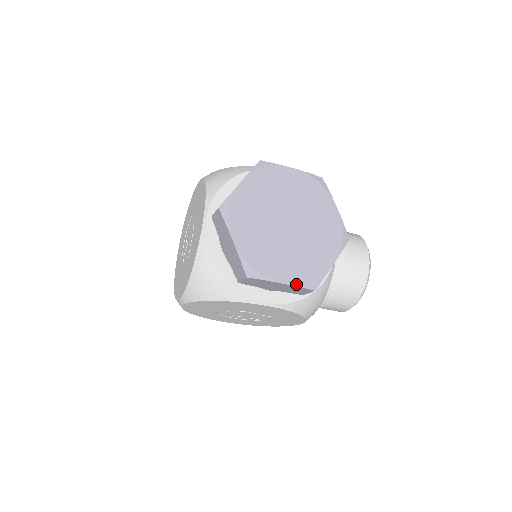
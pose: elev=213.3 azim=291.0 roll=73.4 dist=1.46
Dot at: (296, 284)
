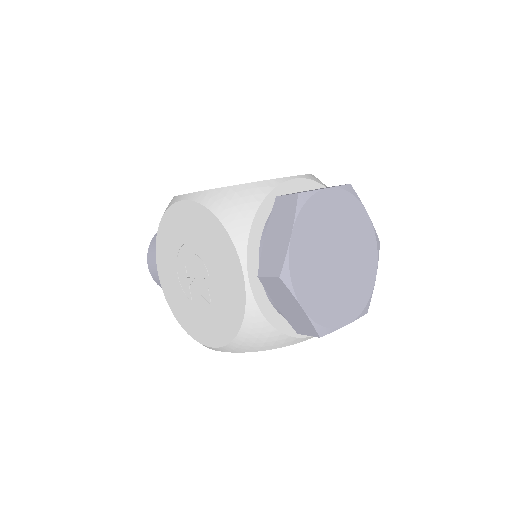
Dot at: (356, 318)
